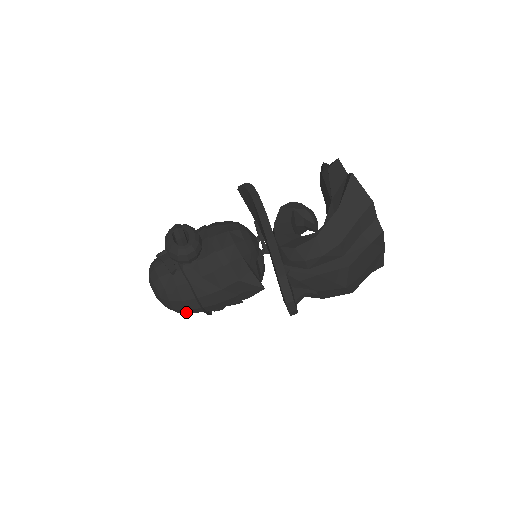
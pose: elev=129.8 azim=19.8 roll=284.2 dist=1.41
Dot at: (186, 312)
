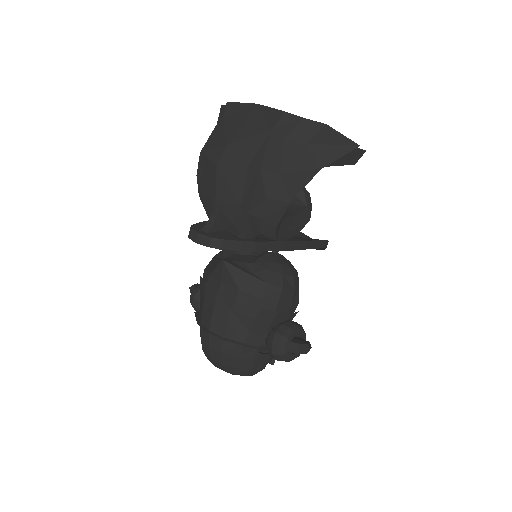
Dot at: (218, 355)
